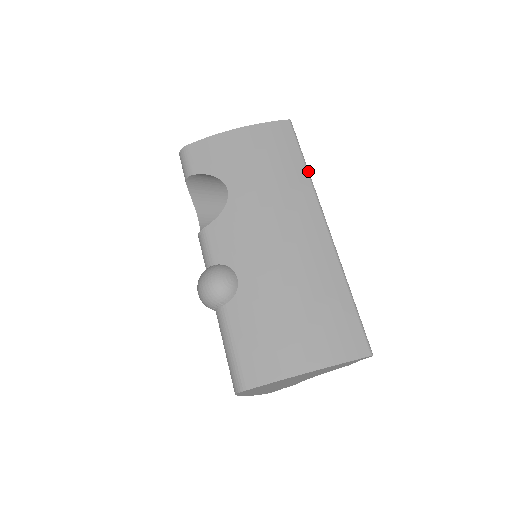
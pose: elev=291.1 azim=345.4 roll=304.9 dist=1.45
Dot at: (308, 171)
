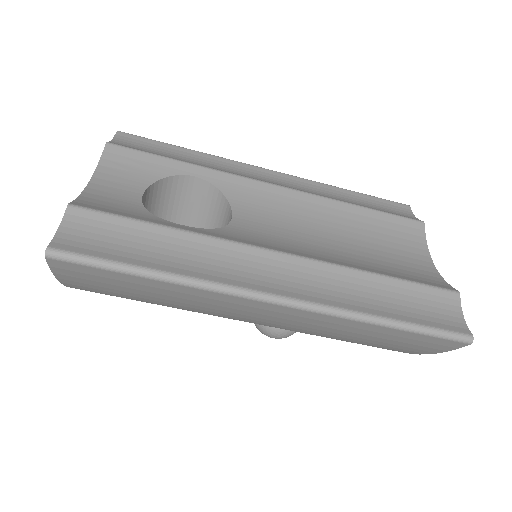
Dot at: (168, 281)
